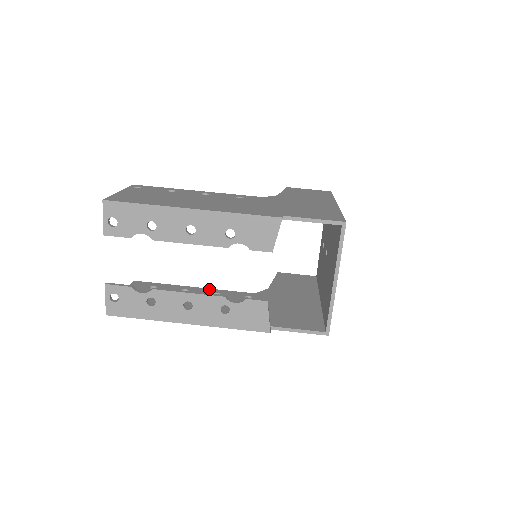
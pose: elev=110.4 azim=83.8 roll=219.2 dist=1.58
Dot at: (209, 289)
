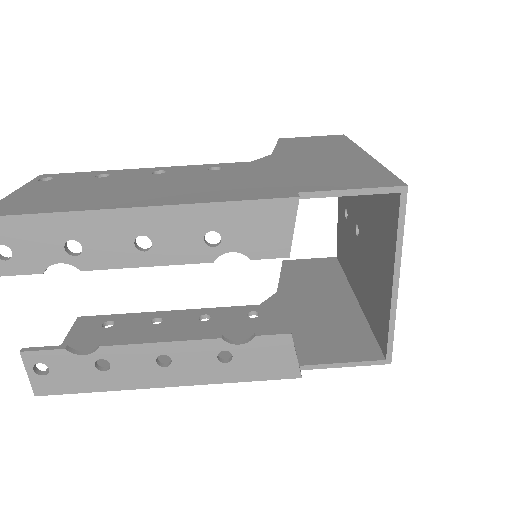
Dot at: (192, 310)
